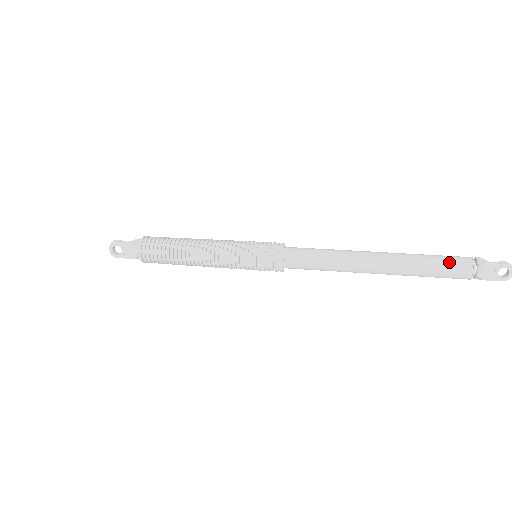
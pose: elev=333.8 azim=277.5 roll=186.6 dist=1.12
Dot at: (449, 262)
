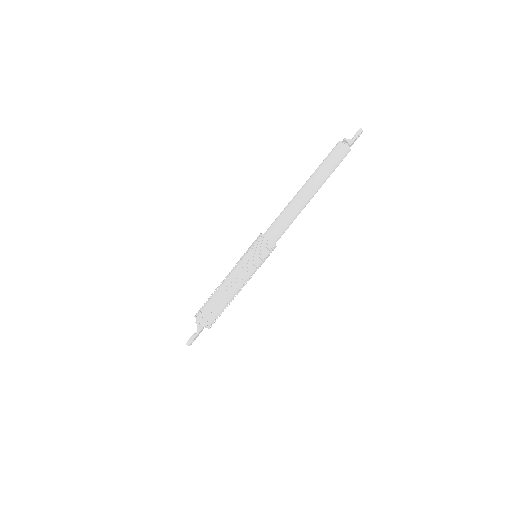
Dot at: (340, 159)
